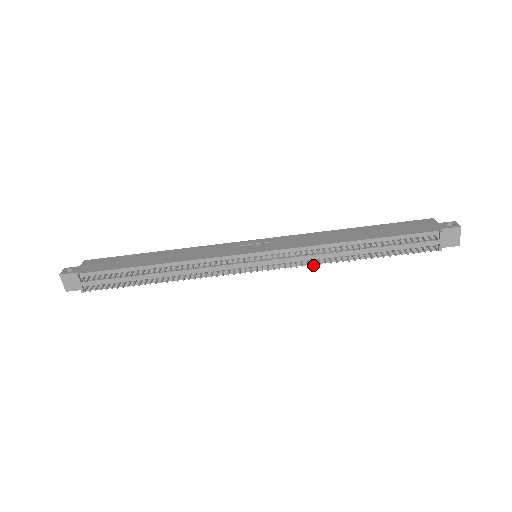
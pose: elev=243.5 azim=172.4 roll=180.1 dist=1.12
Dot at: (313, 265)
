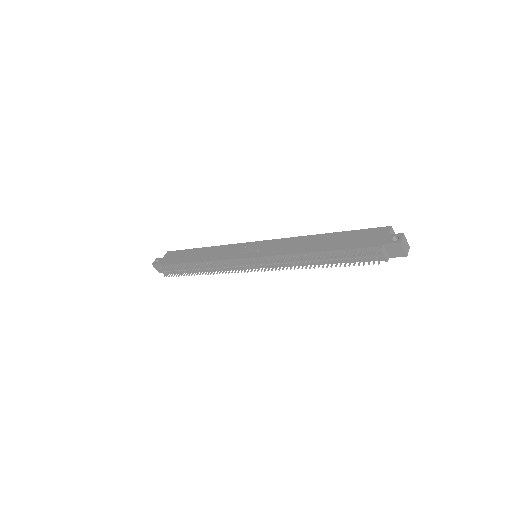
Dot at: occluded
